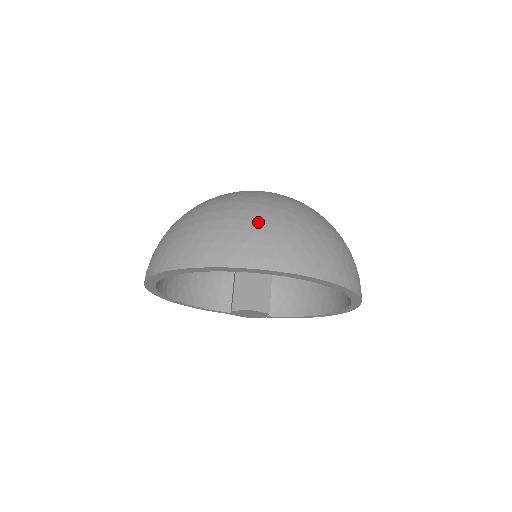
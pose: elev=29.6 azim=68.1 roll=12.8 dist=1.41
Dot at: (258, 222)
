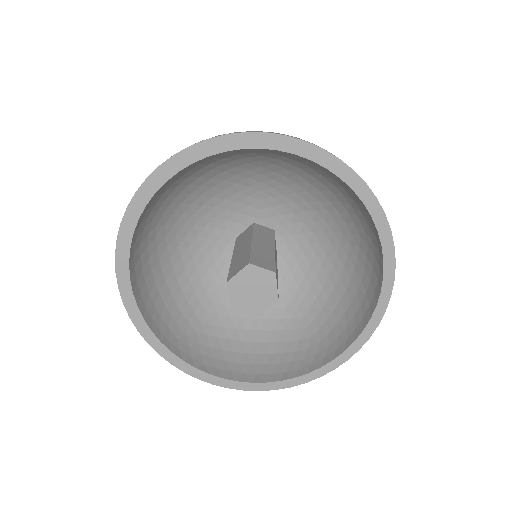
Dot at: occluded
